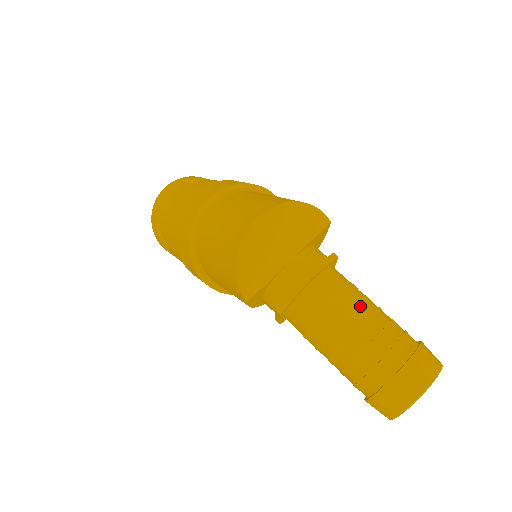
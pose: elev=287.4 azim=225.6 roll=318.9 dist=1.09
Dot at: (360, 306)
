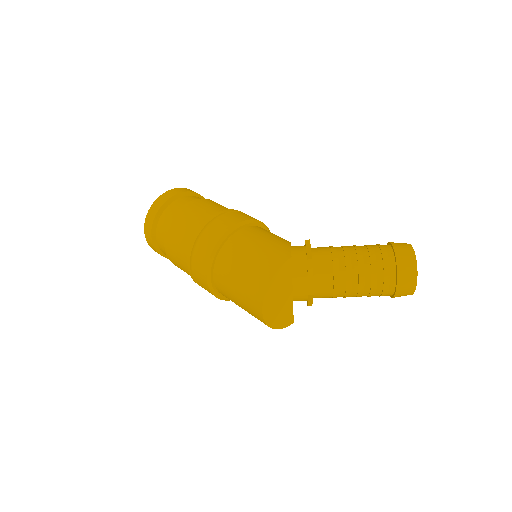
Dot at: (349, 277)
